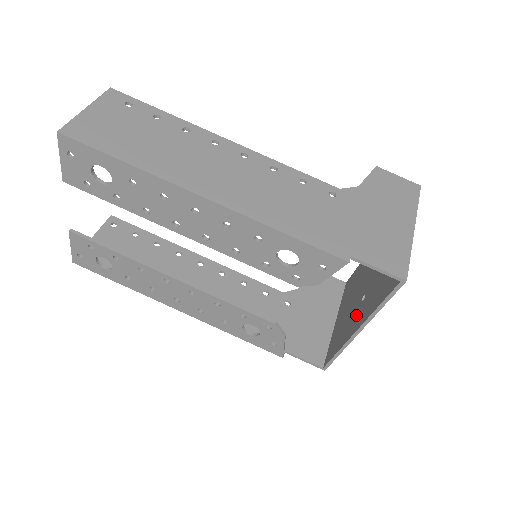
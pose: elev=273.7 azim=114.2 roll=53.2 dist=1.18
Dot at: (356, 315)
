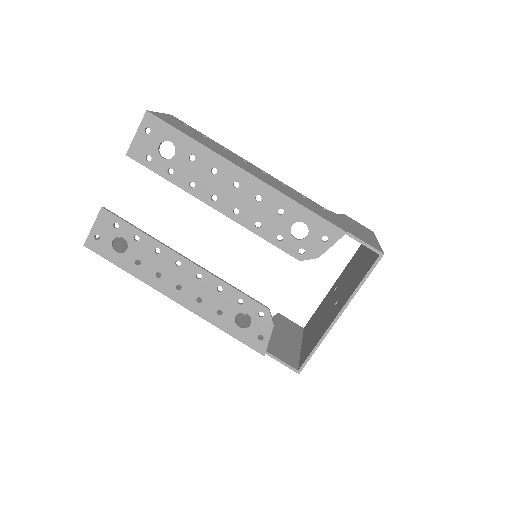
Dot at: (332, 313)
